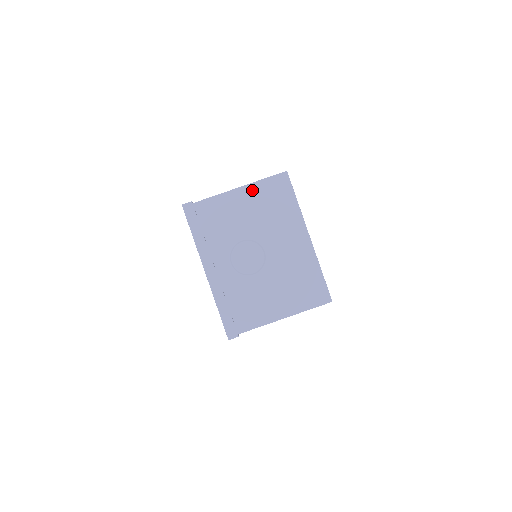
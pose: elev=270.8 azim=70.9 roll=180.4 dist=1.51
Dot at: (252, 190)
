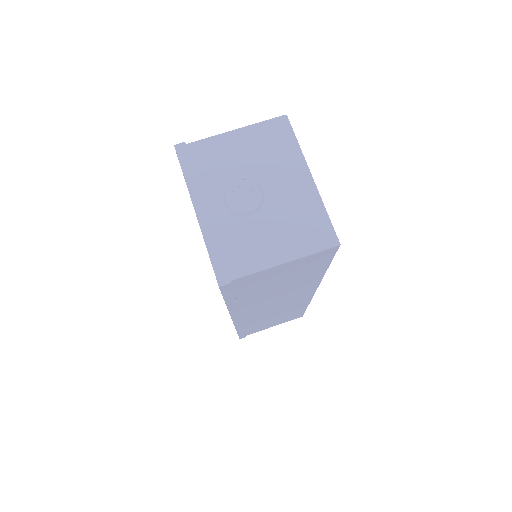
Dot at: (250, 132)
